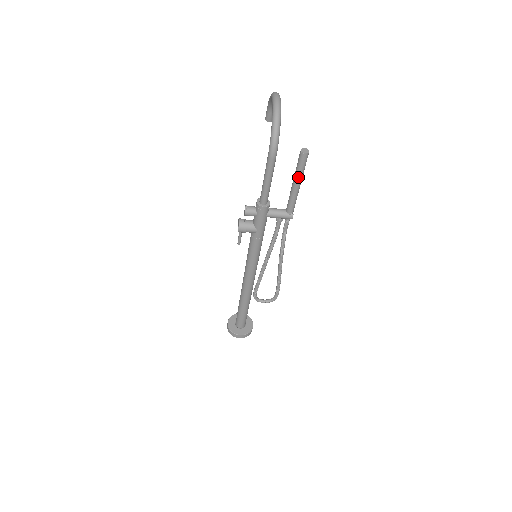
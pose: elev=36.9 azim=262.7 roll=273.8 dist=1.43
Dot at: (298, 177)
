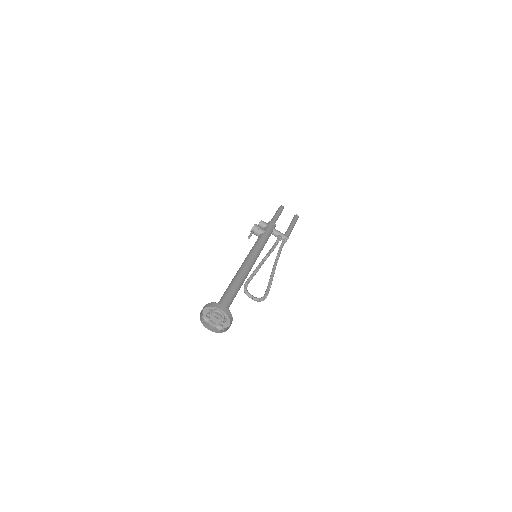
Dot at: (293, 222)
